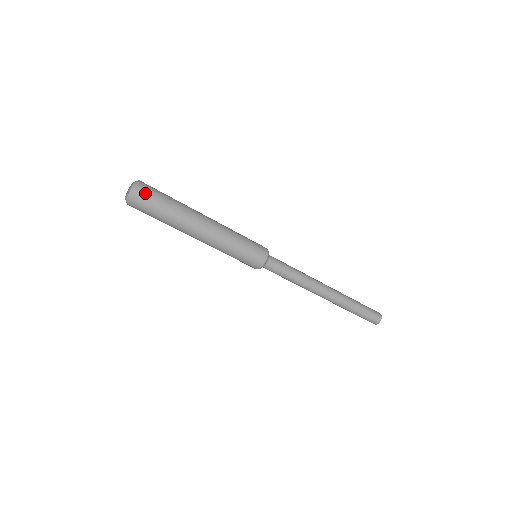
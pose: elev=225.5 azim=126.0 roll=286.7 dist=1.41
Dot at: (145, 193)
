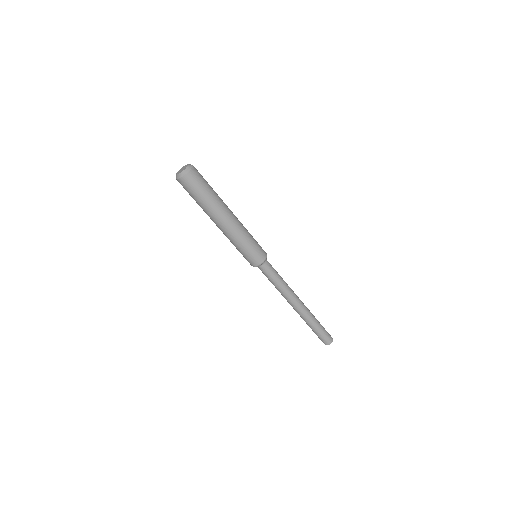
Dot at: (197, 171)
